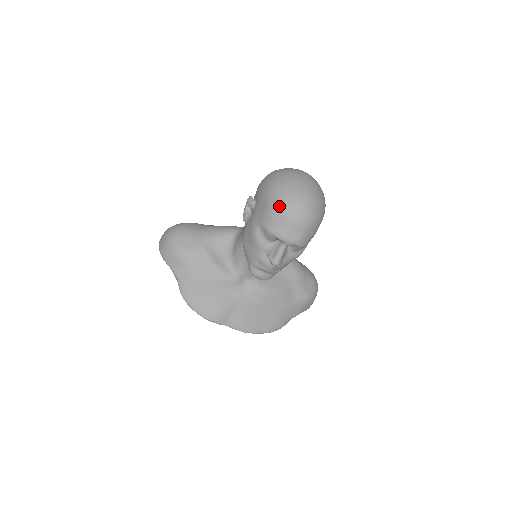
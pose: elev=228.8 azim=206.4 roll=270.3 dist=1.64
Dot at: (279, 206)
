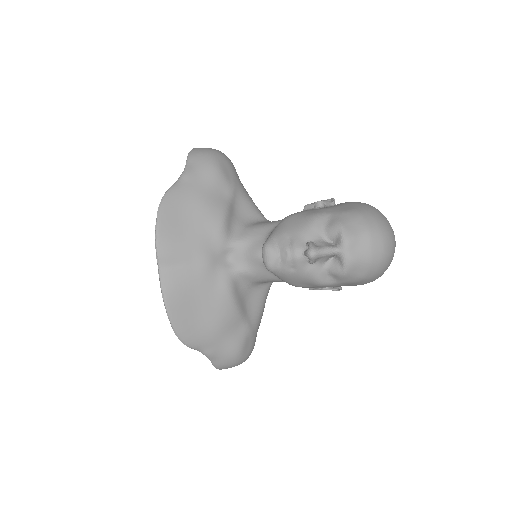
Dot at: (370, 218)
